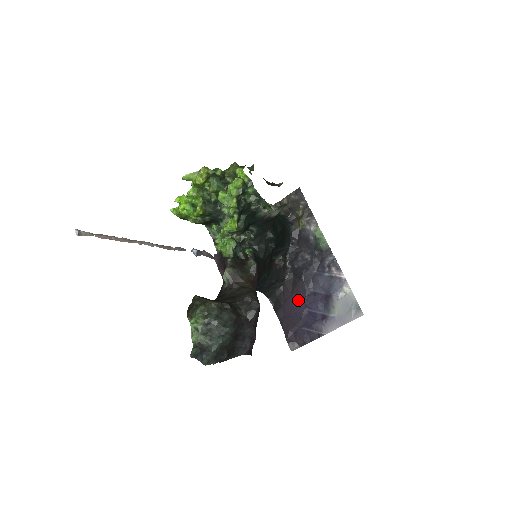
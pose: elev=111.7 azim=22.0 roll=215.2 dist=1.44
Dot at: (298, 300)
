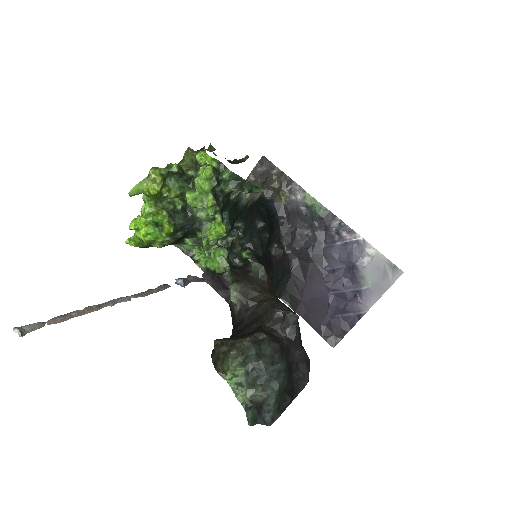
Dot at: (317, 286)
